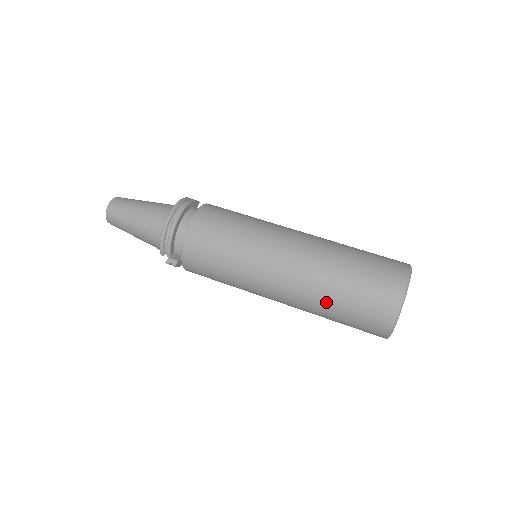
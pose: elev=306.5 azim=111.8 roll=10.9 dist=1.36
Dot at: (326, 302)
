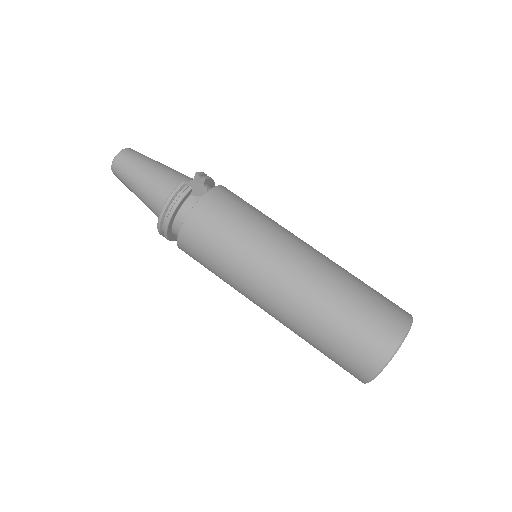
Dot at: occluded
